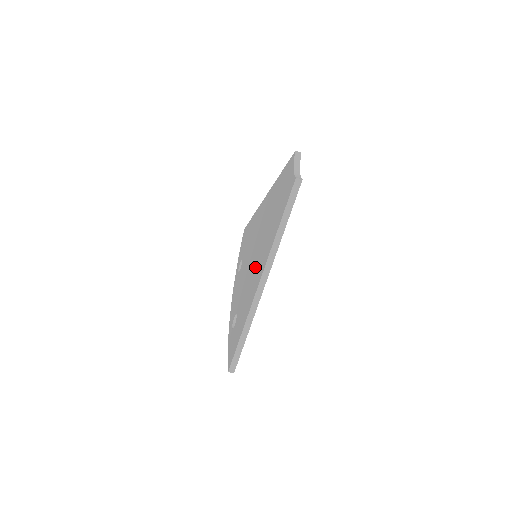
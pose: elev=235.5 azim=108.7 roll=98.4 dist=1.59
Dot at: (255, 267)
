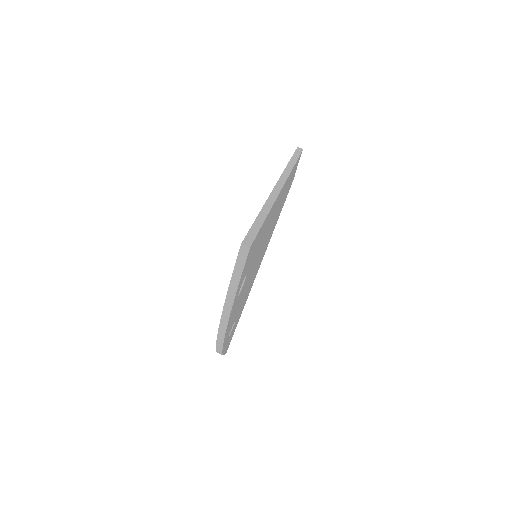
Dot at: occluded
